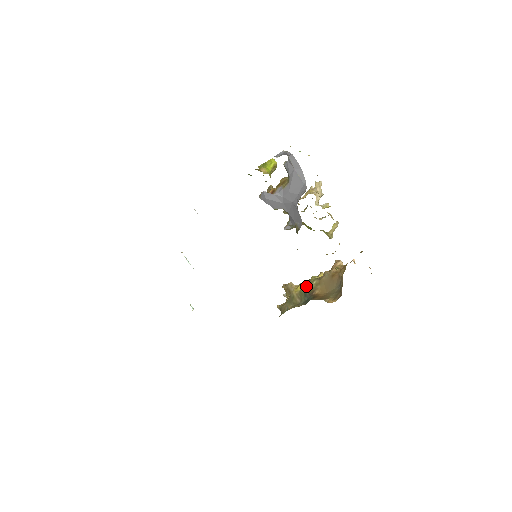
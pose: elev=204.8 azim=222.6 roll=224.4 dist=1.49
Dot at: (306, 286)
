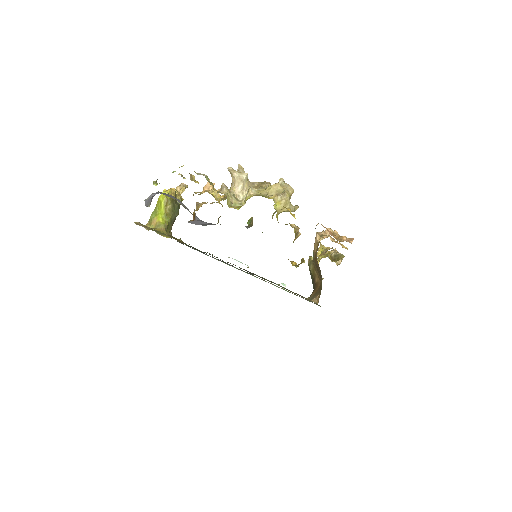
Dot at: occluded
